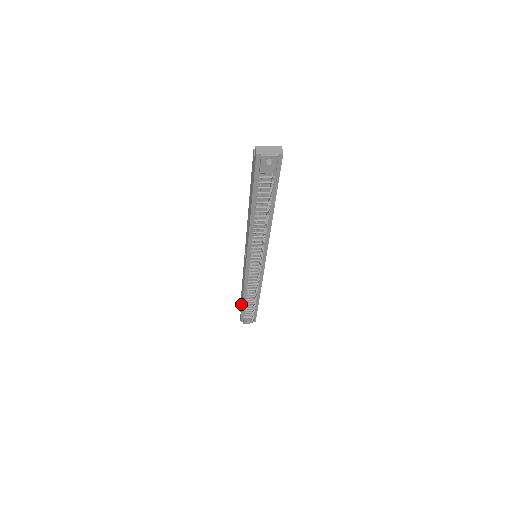
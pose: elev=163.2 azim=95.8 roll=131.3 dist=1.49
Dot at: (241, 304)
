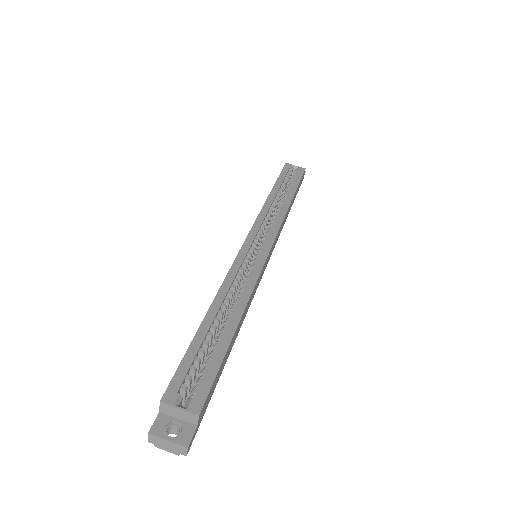
Dot at: occluded
